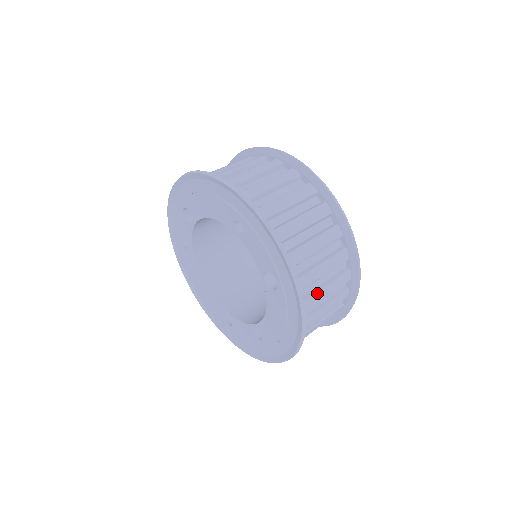
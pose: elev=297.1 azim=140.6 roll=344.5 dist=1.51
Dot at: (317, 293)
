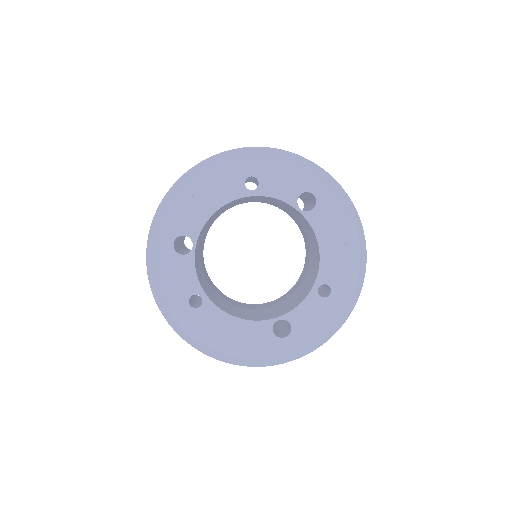
Dot at: occluded
